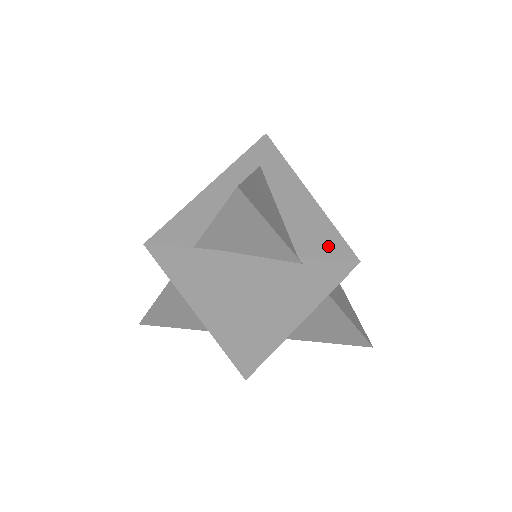
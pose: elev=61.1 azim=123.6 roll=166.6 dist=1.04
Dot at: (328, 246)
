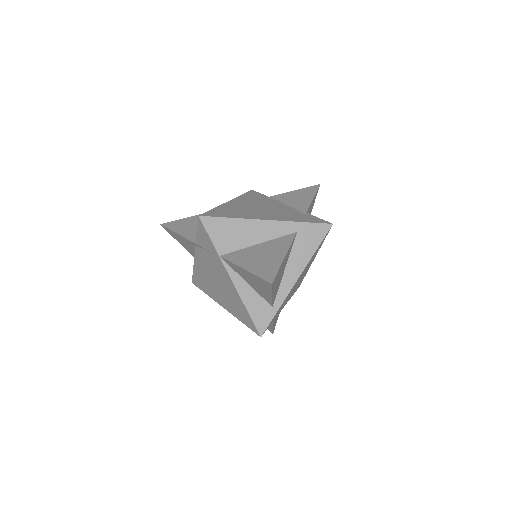
Dot at: occluded
